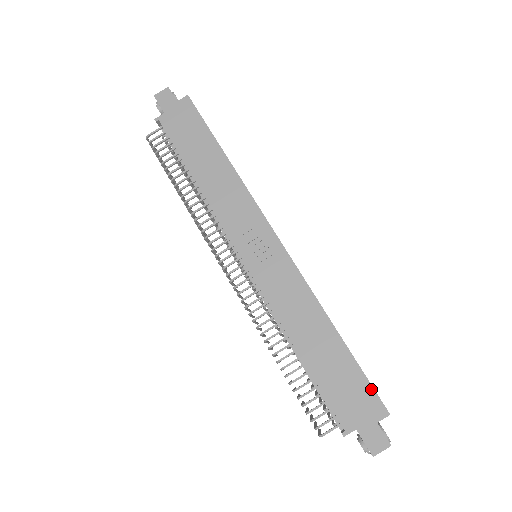
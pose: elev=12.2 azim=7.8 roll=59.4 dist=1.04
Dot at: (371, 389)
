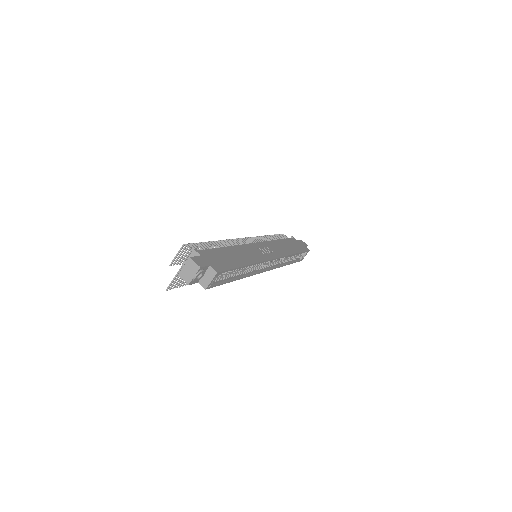
Dot at: (226, 269)
